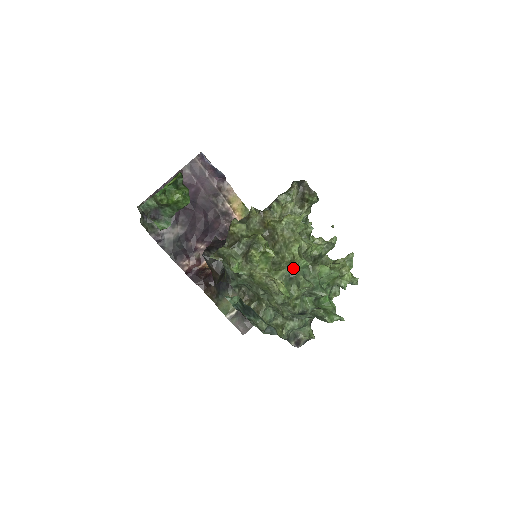
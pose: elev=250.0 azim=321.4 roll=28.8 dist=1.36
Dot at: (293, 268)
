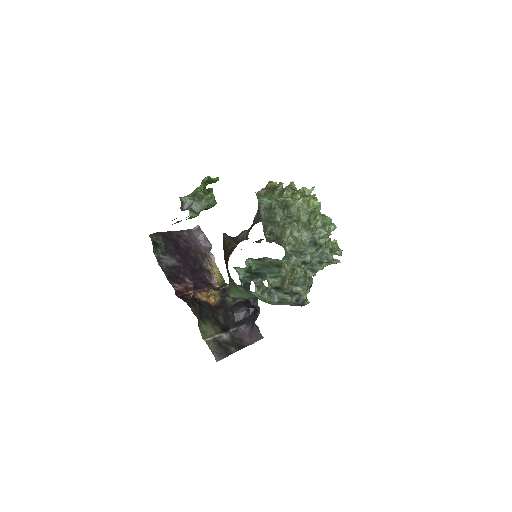
Dot at: occluded
